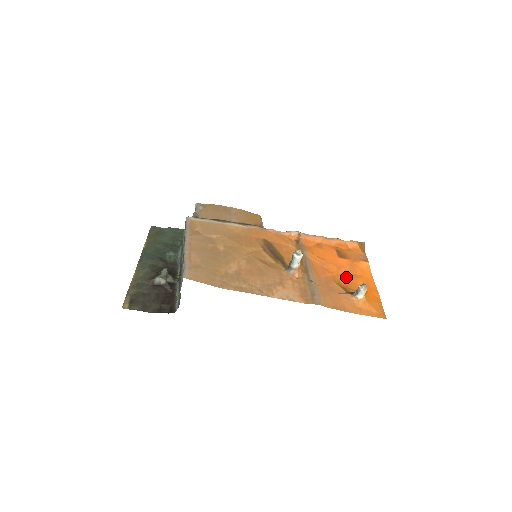
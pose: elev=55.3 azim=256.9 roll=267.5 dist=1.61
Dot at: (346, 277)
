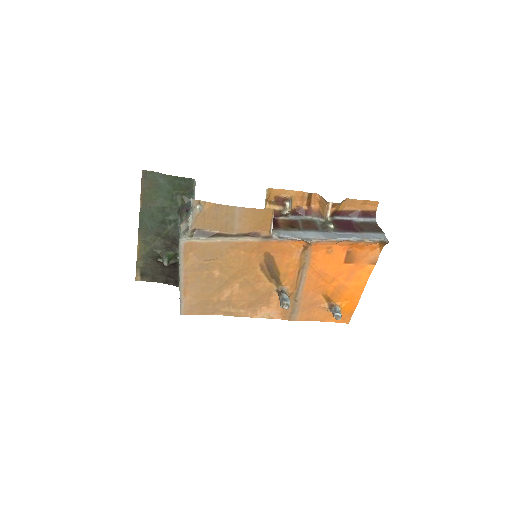
Dot at: (337, 287)
